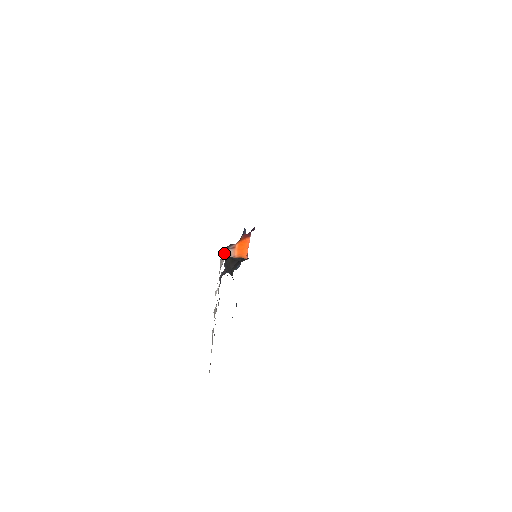
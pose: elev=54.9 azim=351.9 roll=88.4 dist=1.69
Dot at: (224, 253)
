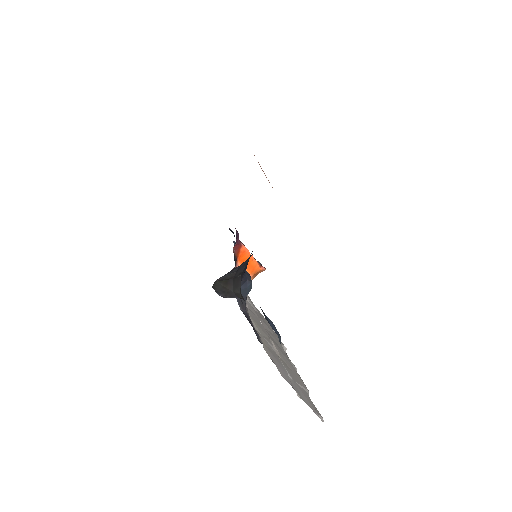
Dot at: occluded
